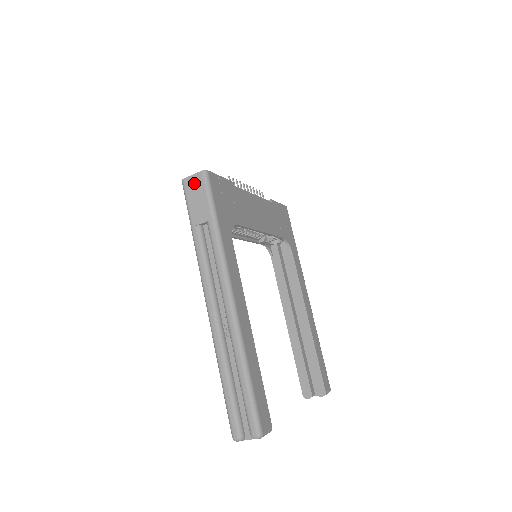
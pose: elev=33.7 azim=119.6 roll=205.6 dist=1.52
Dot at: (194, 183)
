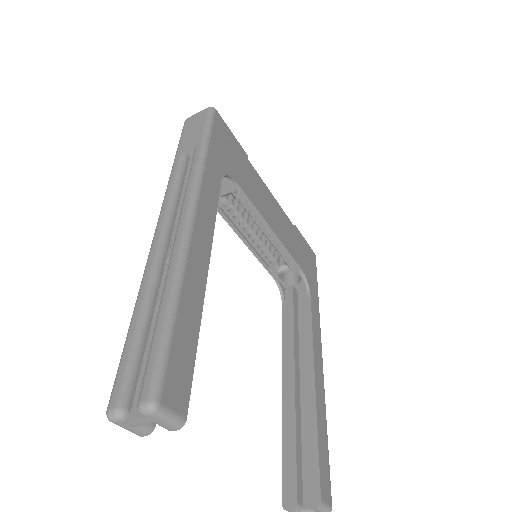
Dot at: (196, 118)
